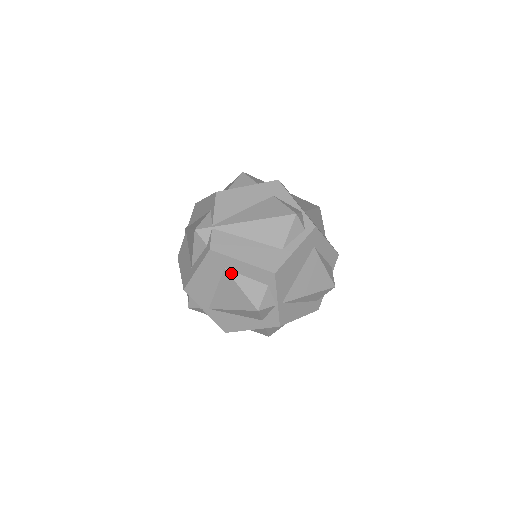
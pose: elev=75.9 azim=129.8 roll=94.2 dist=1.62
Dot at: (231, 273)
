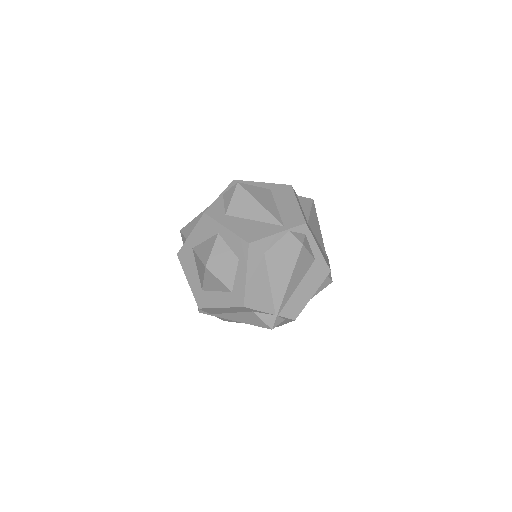
Dot at: occluded
